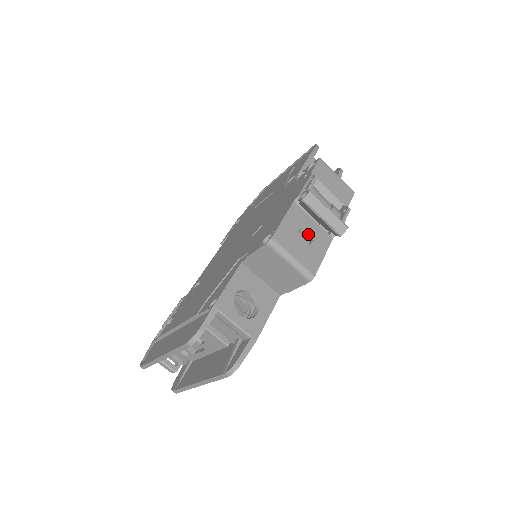
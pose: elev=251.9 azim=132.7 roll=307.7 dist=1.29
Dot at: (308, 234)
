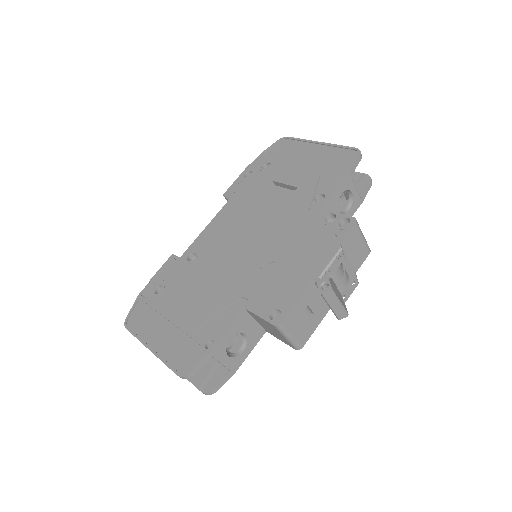
Dot at: (312, 310)
